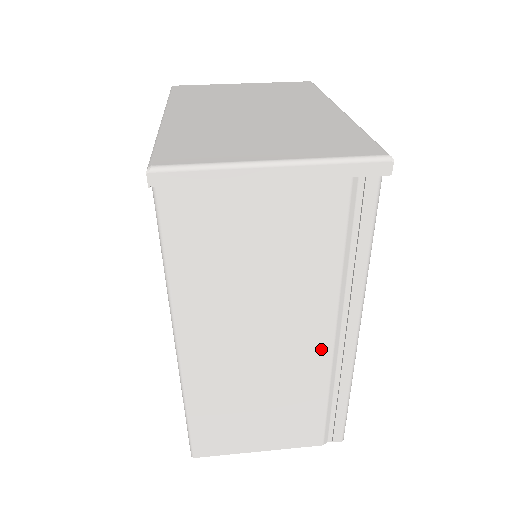
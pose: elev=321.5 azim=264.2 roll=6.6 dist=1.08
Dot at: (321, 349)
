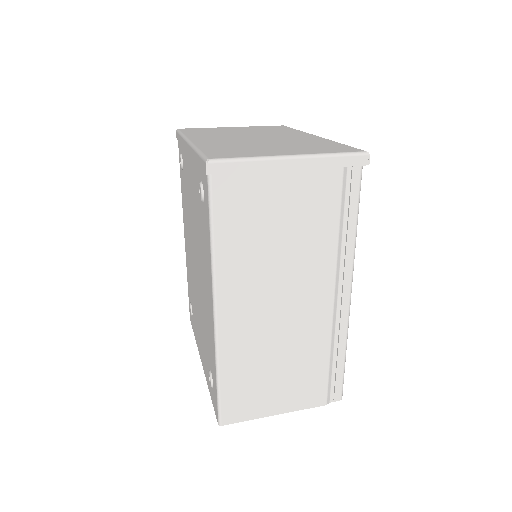
Dot at: (324, 309)
